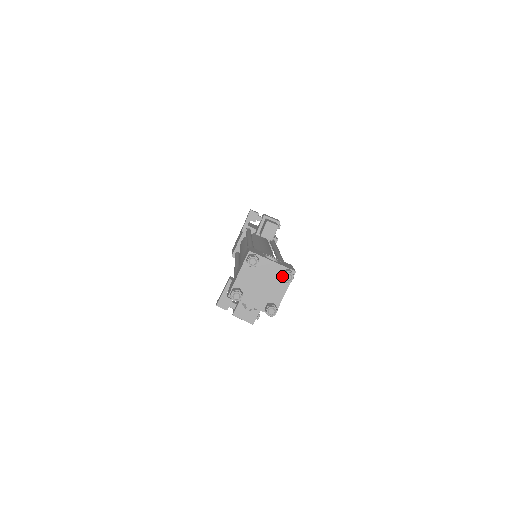
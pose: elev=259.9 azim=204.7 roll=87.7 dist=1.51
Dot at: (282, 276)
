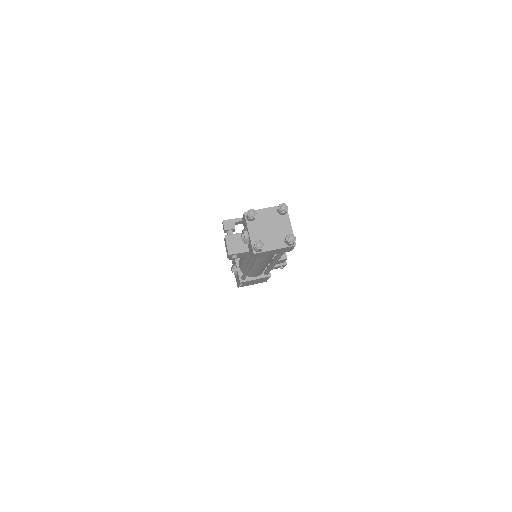
Dot at: (288, 235)
